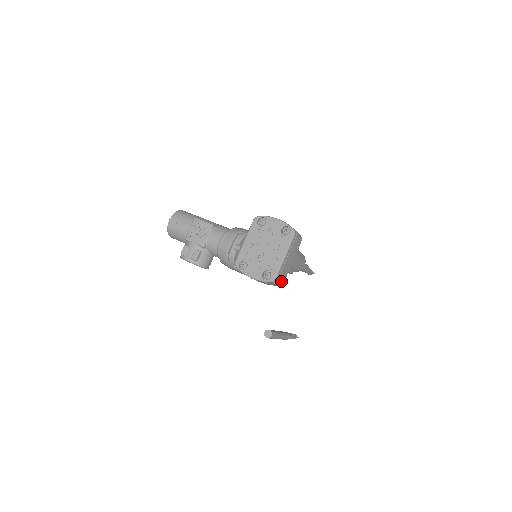
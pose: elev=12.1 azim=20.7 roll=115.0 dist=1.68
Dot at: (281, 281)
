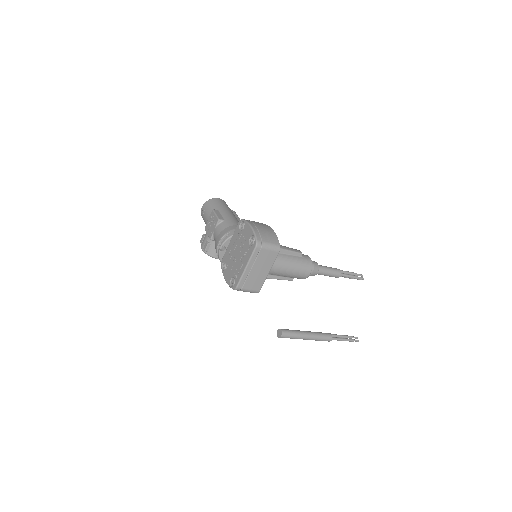
Dot at: (252, 290)
